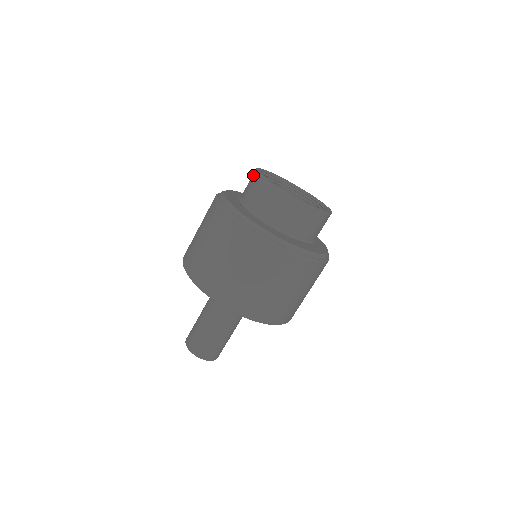
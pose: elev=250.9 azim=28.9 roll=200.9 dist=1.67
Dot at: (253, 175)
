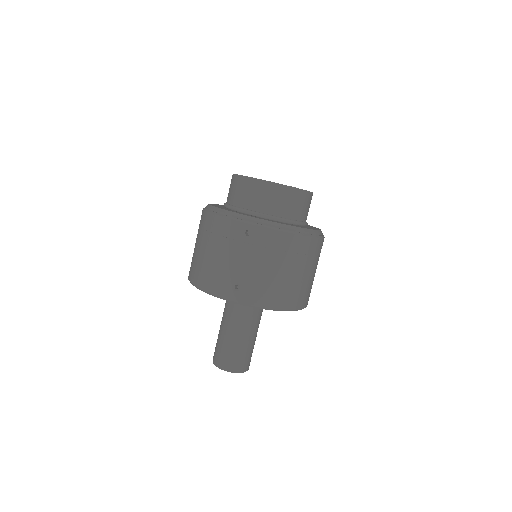
Dot at: (253, 184)
